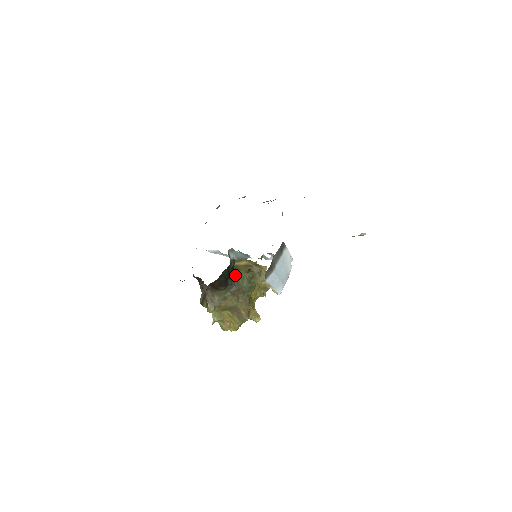
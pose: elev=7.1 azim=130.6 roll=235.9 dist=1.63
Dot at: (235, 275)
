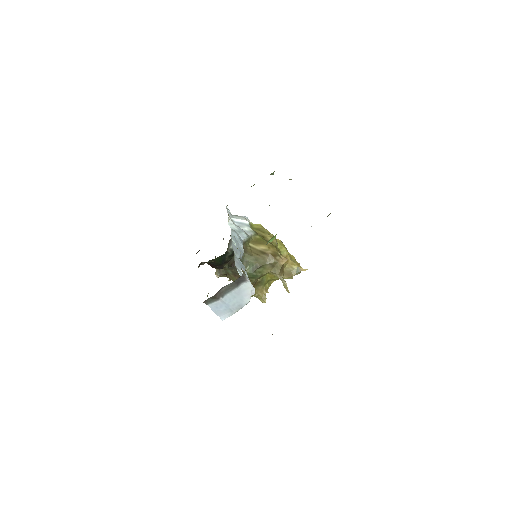
Dot at: (240, 259)
